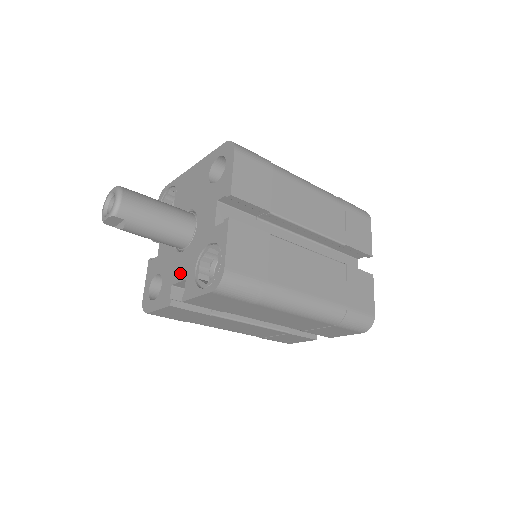
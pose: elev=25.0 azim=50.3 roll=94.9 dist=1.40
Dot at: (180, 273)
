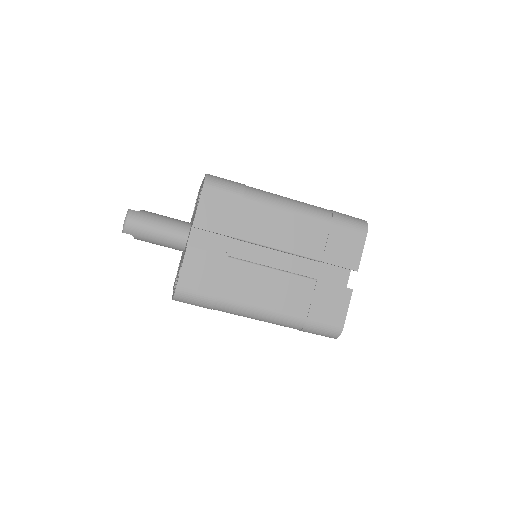
Dot at: occluded
